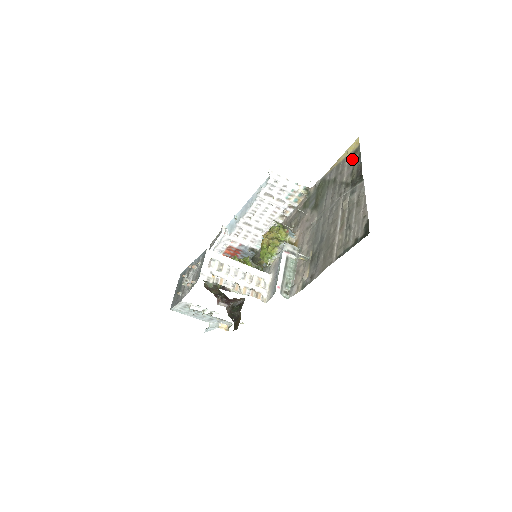
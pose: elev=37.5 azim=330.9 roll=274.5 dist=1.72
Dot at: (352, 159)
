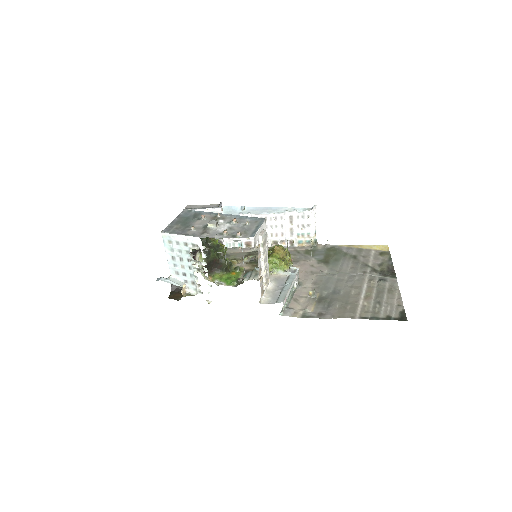
Dot at: (381, 255)
